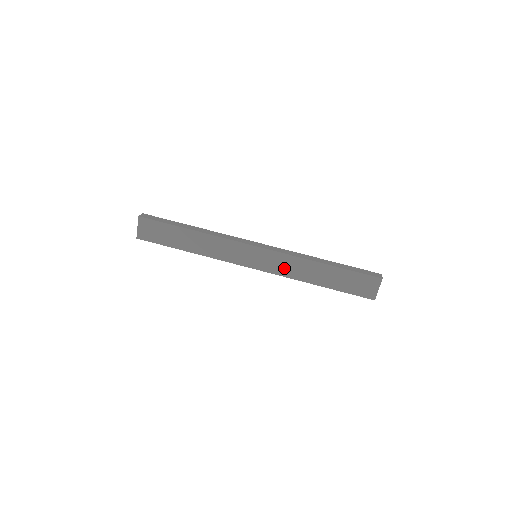
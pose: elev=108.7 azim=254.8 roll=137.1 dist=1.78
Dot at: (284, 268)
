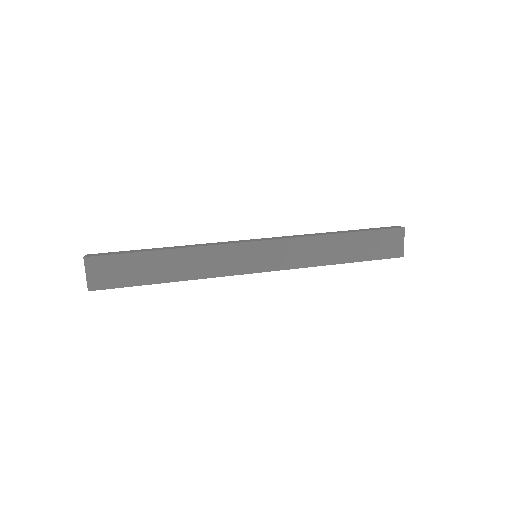
Dot at: (295, 257)
